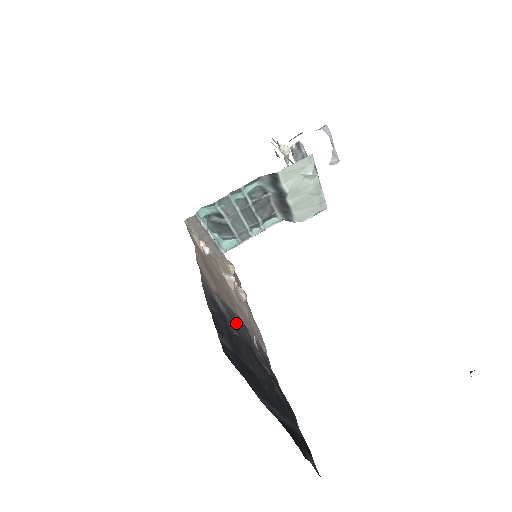
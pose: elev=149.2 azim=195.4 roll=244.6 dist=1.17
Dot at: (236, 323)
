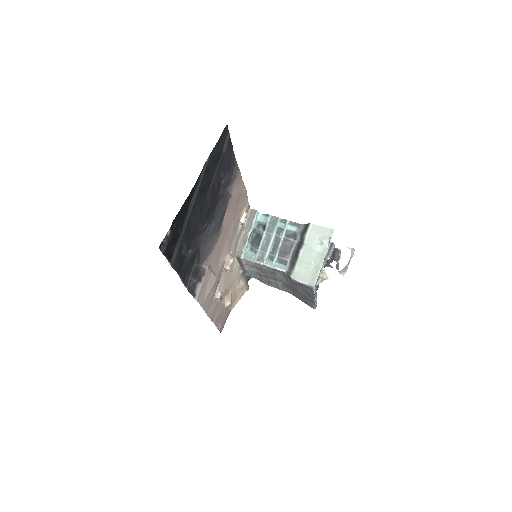
Dot at: (222, 204)
